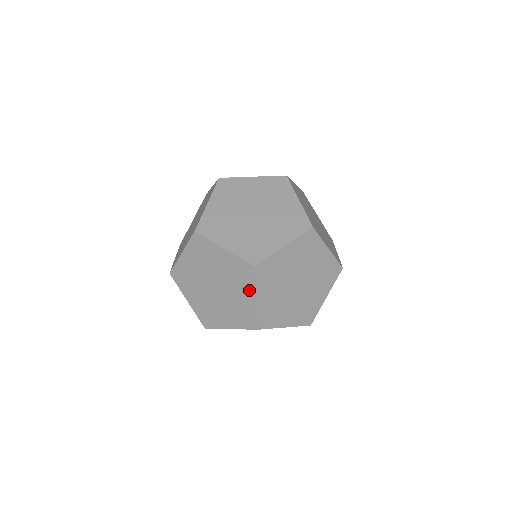
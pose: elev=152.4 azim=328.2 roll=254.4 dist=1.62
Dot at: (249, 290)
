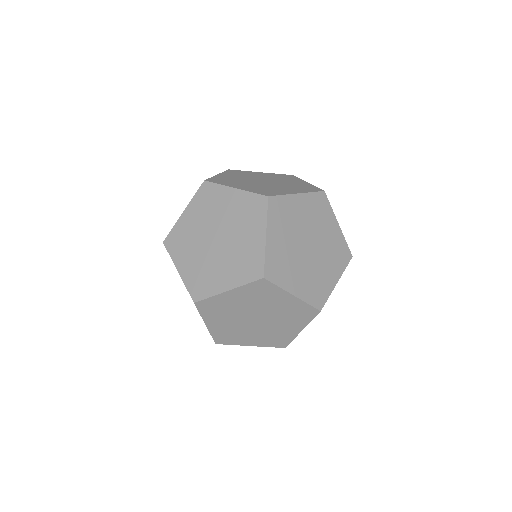
Dot at: occluded
